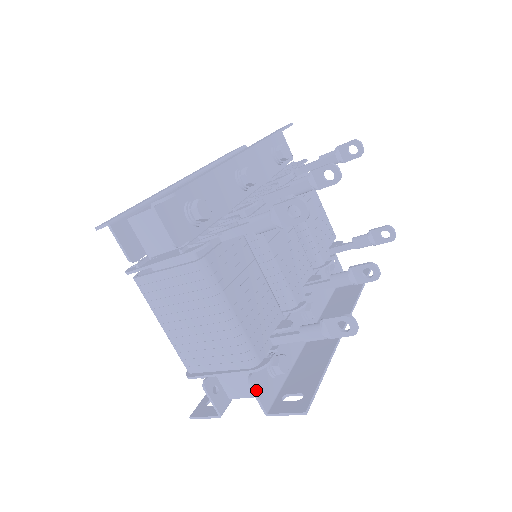
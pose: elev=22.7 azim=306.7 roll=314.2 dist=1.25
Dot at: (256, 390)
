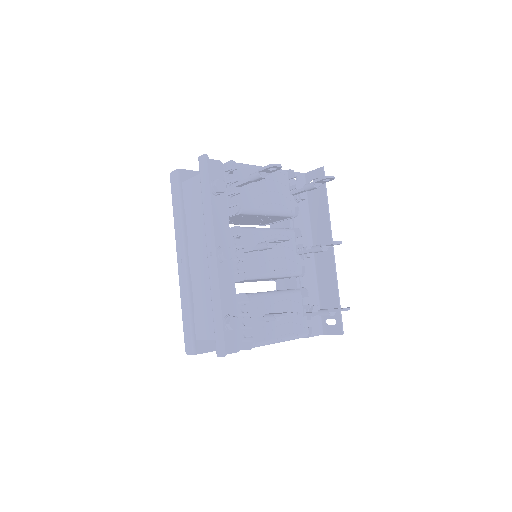
Dot at: (312, 335)
